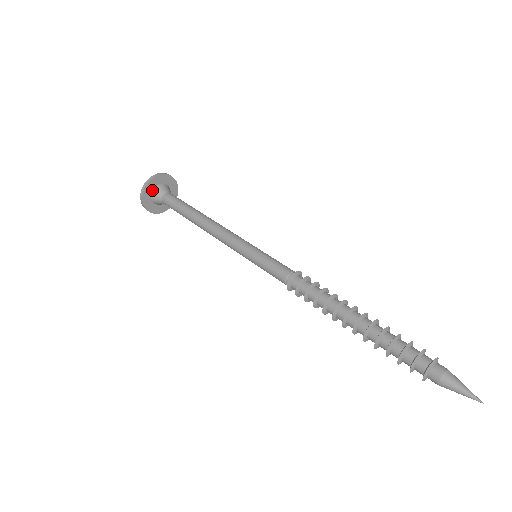
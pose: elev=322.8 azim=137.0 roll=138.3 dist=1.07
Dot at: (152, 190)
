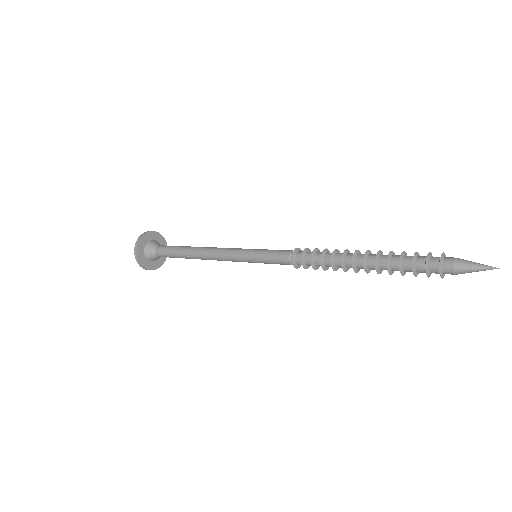
Dot at: (144, 246)
